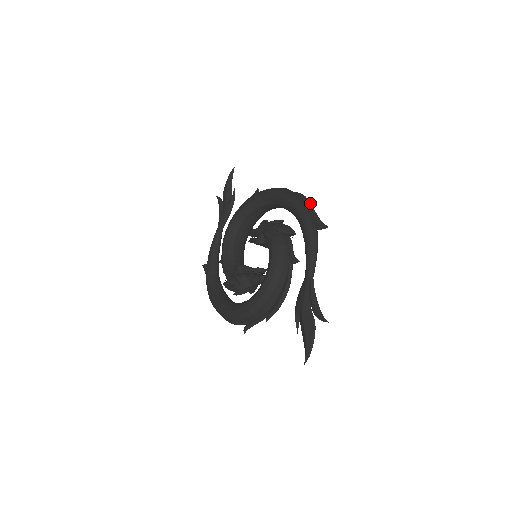
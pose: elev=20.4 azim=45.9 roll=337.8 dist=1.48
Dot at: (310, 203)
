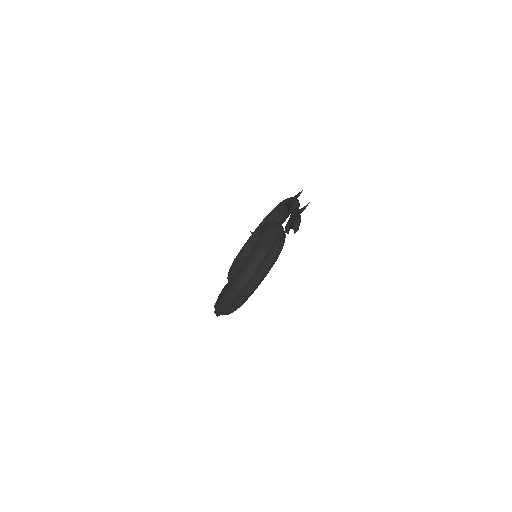
Dot at: occluded
